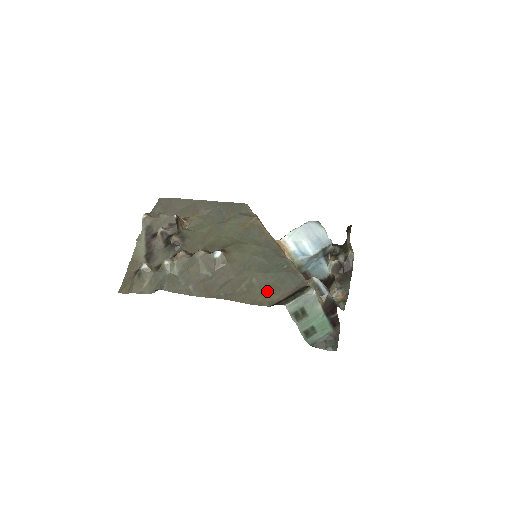
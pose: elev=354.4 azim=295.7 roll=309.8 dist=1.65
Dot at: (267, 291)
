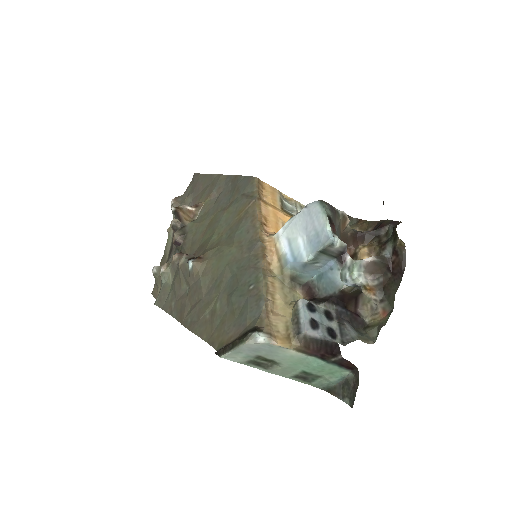
Dot at: (223, 325)
